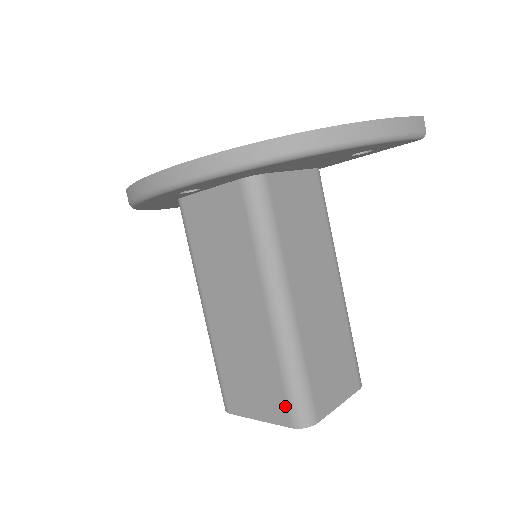
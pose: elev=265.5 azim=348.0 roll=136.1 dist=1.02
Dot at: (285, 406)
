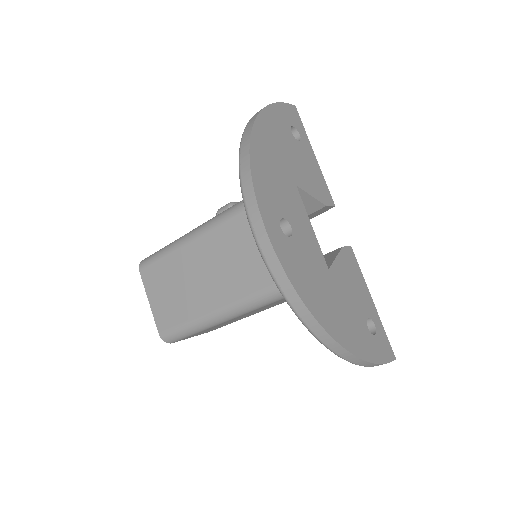
Dot at: (168, 327)
